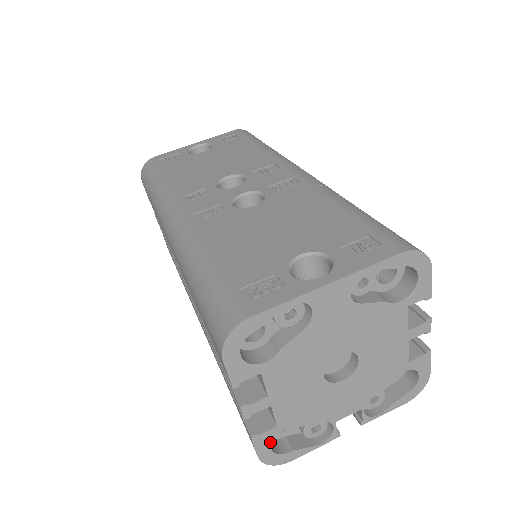
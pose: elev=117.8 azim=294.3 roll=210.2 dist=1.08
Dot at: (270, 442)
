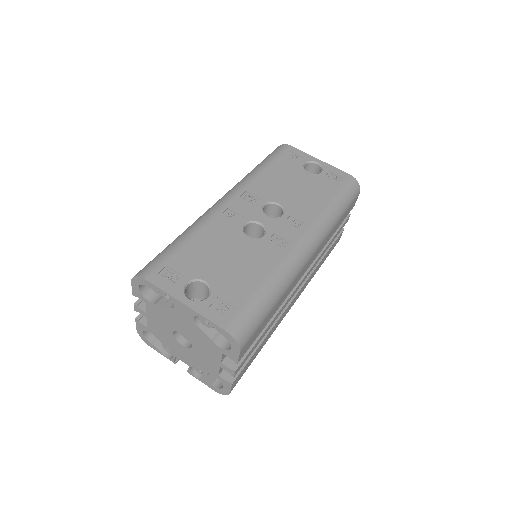
Dot at: (143, 330)
